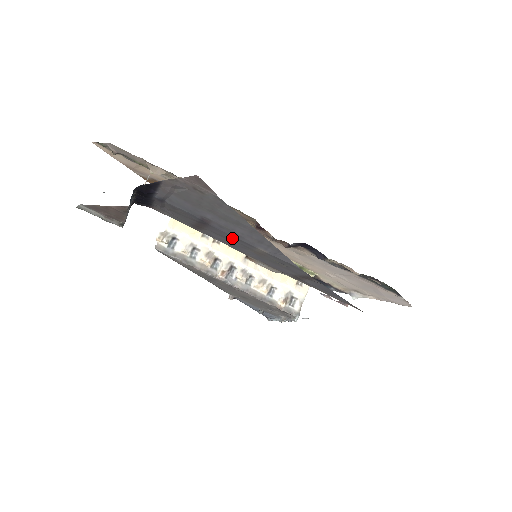
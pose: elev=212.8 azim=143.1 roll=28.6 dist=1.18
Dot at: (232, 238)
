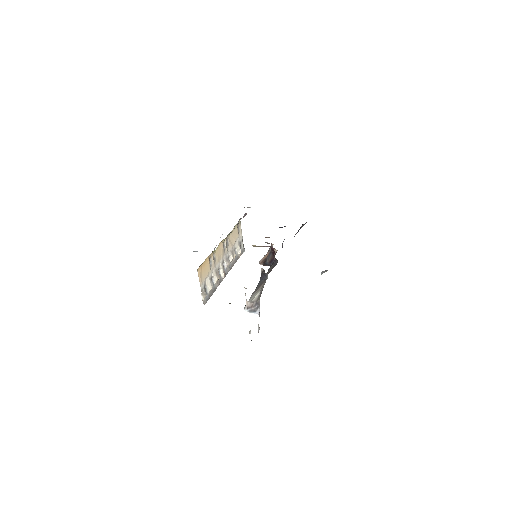
Dot at: occluded
